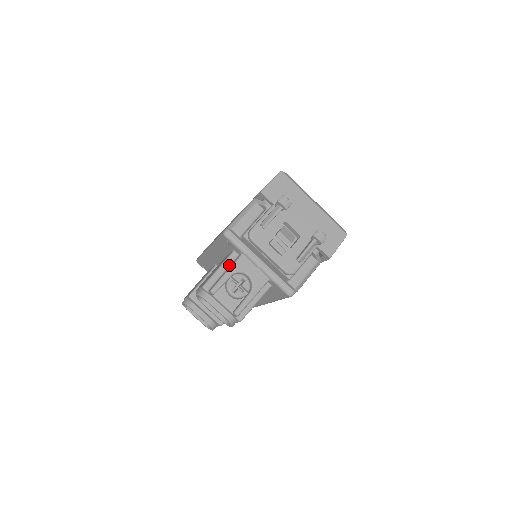
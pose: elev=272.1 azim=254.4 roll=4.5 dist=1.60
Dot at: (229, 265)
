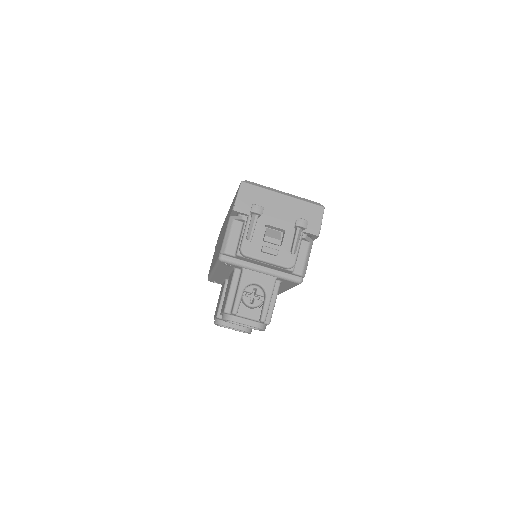
Dot at: (237, 282)
